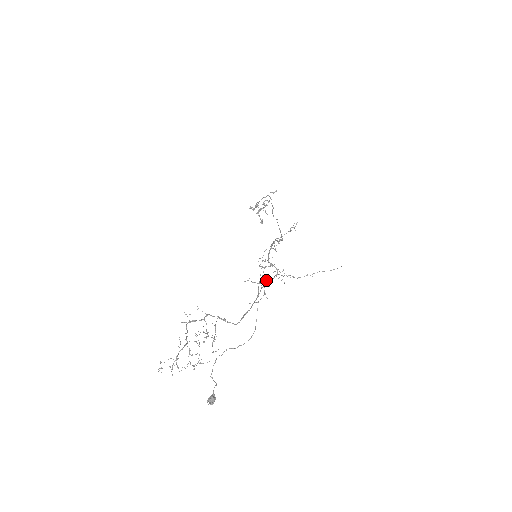
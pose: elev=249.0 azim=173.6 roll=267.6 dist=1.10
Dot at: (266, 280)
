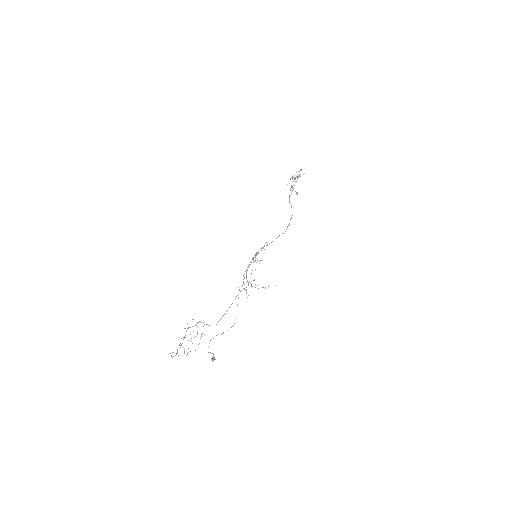
Dot at: (241, 290)
